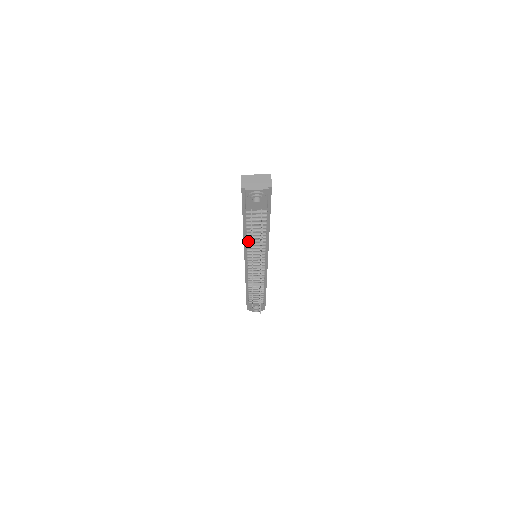
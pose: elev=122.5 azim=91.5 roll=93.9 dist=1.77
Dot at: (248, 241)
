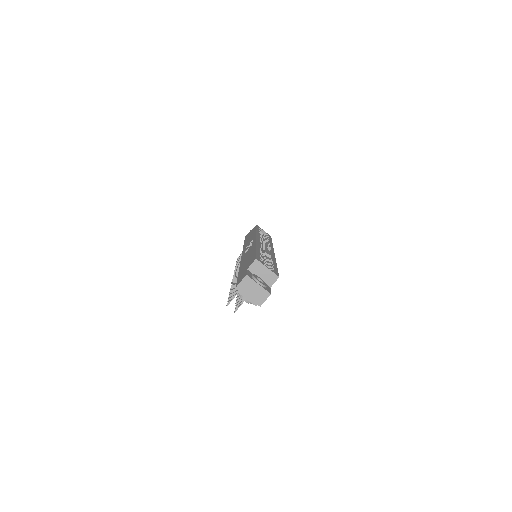
Dot at: occluded
